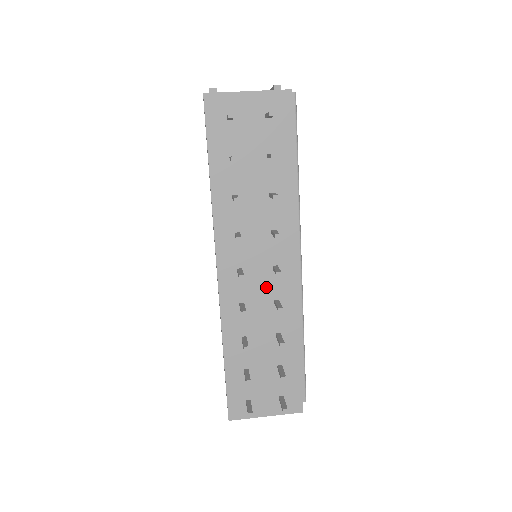
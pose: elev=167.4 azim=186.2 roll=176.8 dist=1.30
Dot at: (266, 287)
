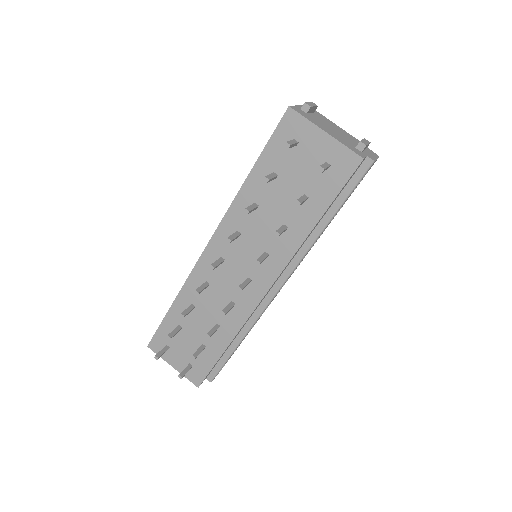
Dot at: (233, 287)
